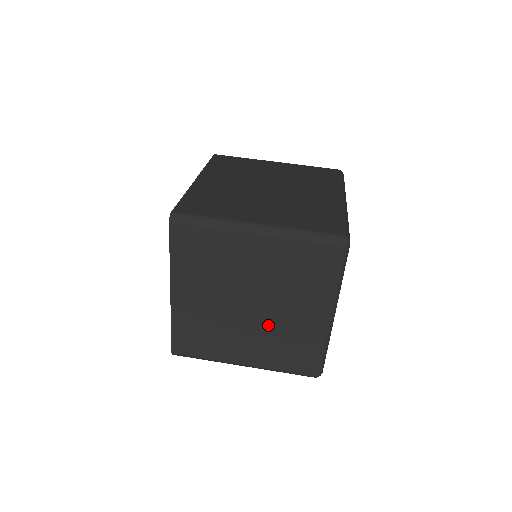
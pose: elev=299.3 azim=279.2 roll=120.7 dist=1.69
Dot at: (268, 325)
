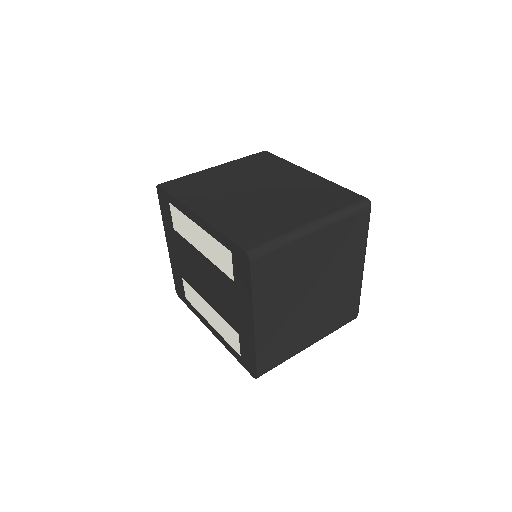
Dot at: (326, 300)
